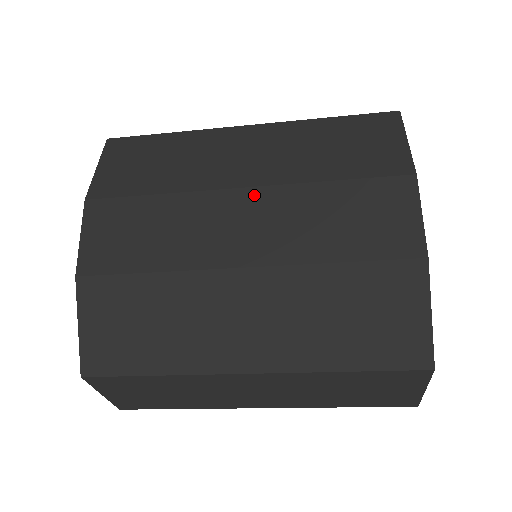
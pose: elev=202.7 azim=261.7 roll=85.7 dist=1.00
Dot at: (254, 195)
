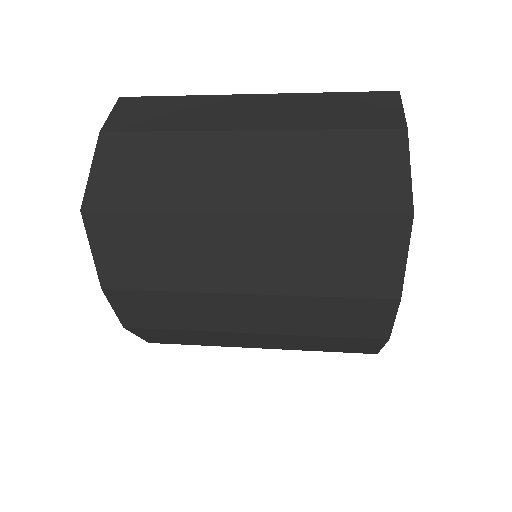
Dot at: (256, 299)
